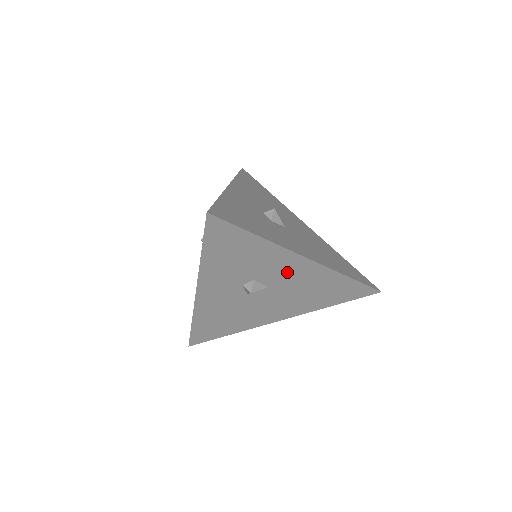
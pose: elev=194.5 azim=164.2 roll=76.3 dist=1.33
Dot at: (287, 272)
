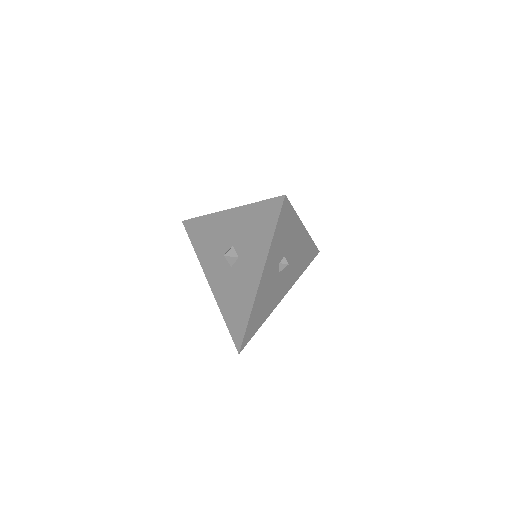
Dot at: (296, 244)
